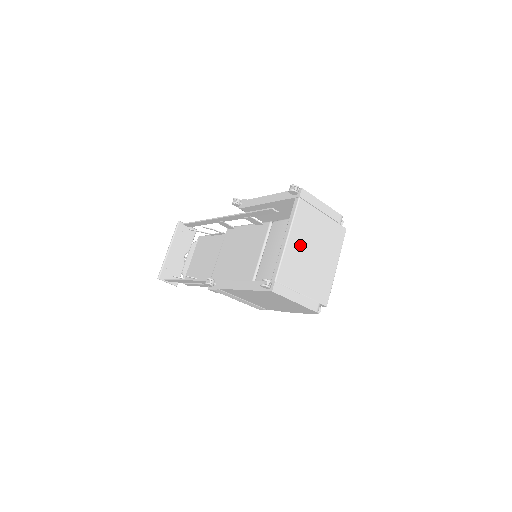
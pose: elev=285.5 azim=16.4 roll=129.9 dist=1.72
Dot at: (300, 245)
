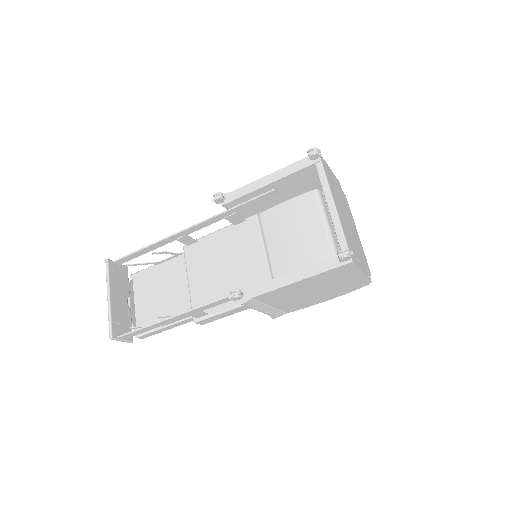
Dot at: (340, 211)
